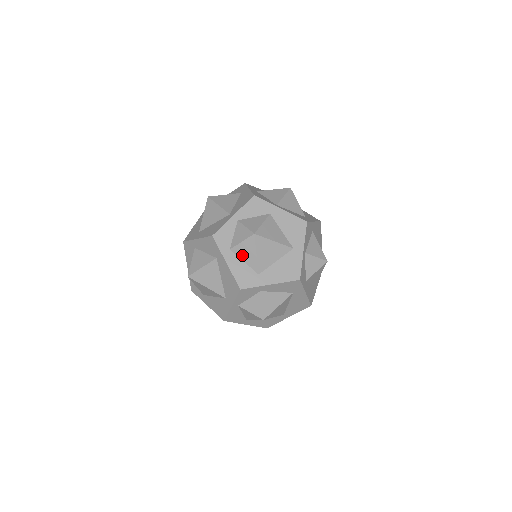
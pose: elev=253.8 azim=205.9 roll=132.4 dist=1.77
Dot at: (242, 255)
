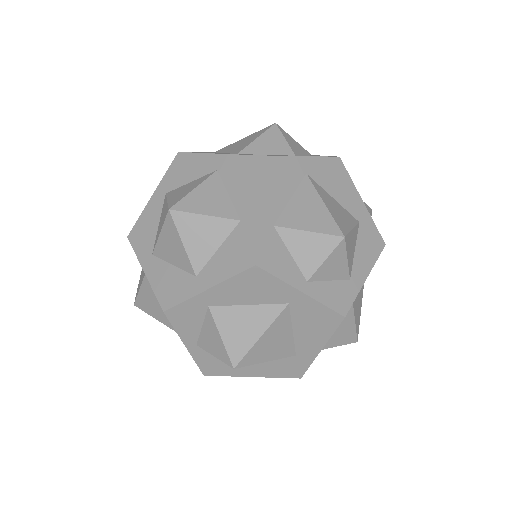
Dot at: (254, 364)
